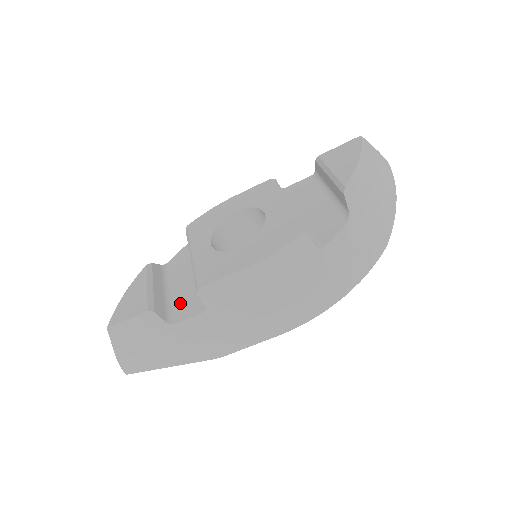
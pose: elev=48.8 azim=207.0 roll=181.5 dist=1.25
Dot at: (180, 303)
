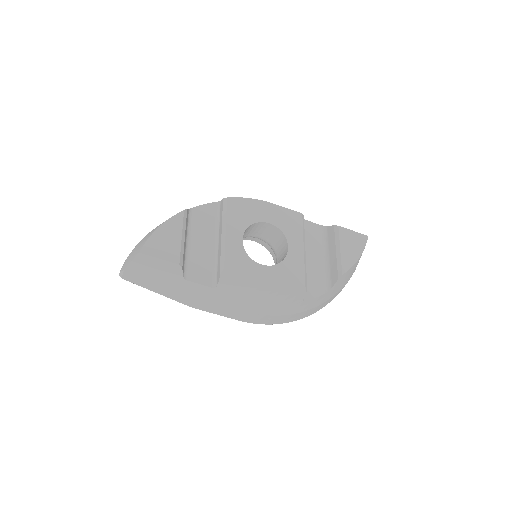
Dot at: (196, 263)
